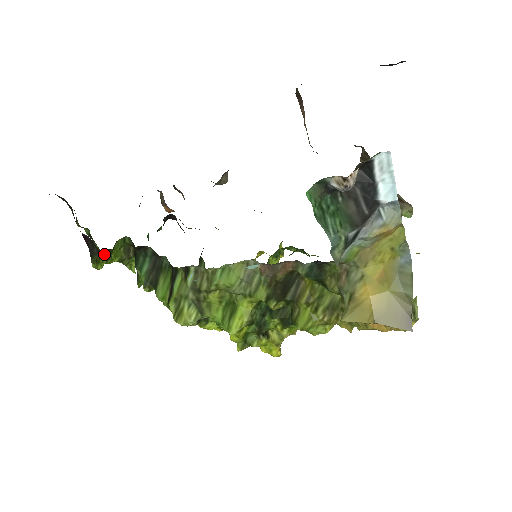
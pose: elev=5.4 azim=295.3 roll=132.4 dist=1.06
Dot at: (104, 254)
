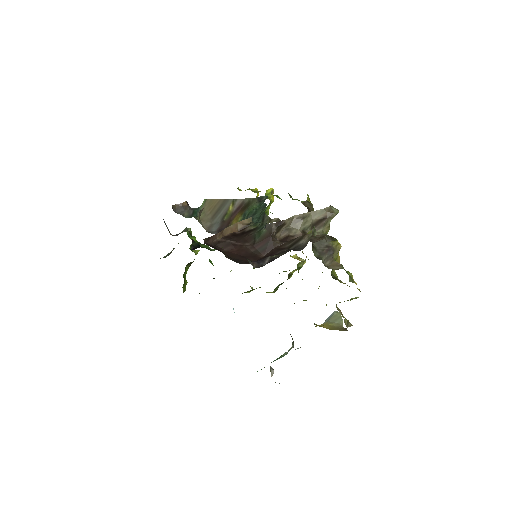
Dot at: (183, 284)
